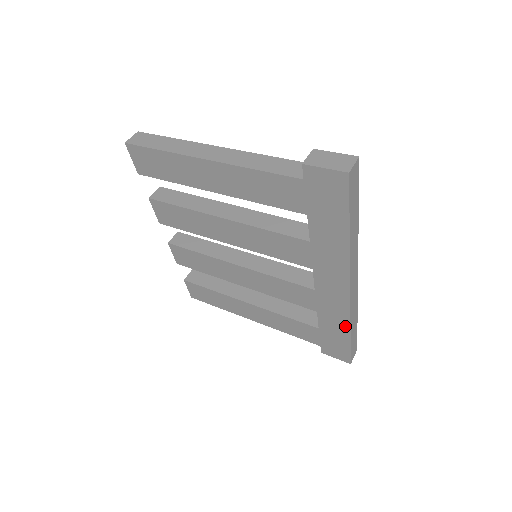
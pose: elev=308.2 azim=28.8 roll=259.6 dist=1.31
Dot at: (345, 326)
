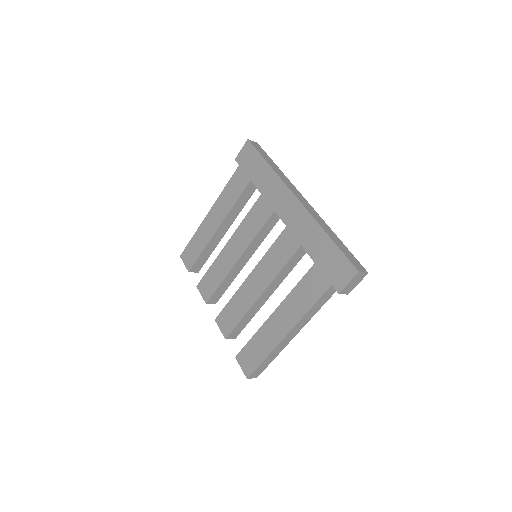
Dot at: (320, 232)
